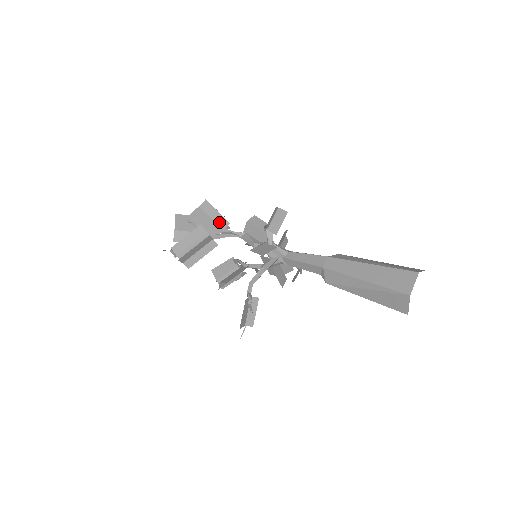
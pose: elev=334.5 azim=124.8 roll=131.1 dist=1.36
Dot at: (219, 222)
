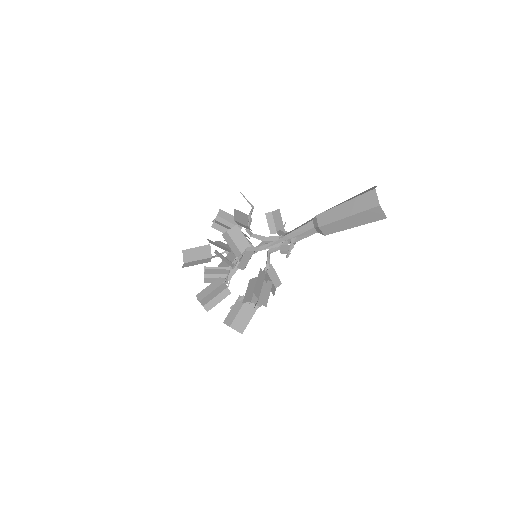
Dot at: (248, 237)
